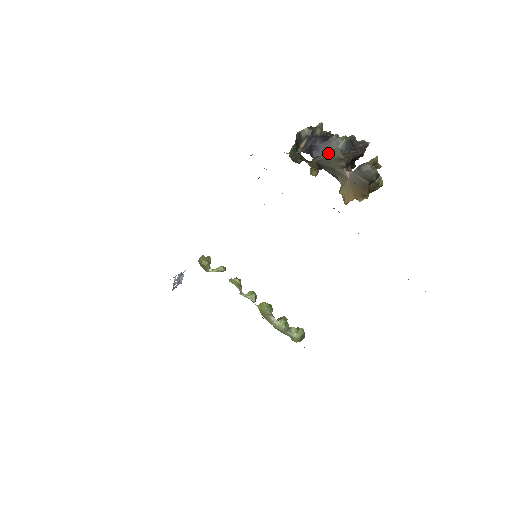
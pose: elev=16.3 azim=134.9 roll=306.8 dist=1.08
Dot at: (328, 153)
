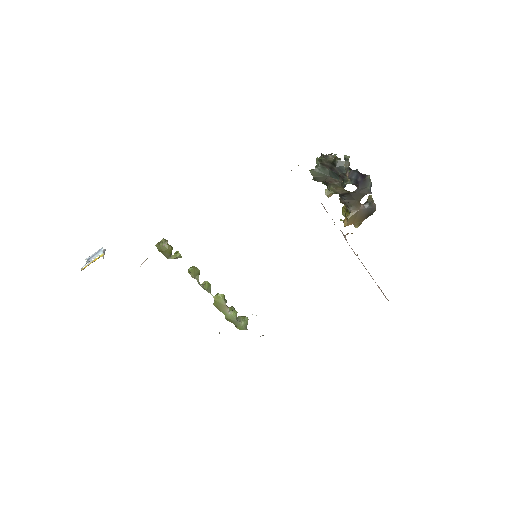
Dot at: (362, 189)
